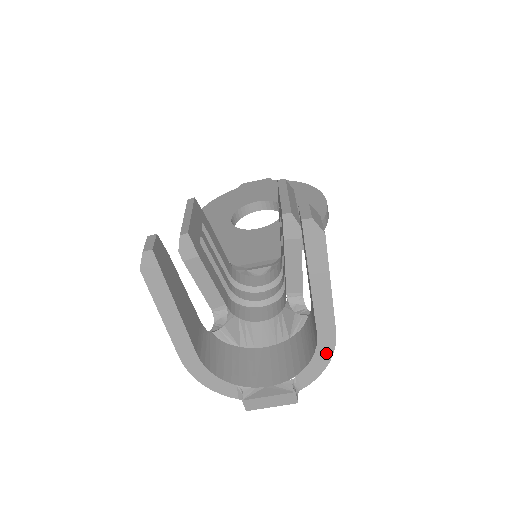
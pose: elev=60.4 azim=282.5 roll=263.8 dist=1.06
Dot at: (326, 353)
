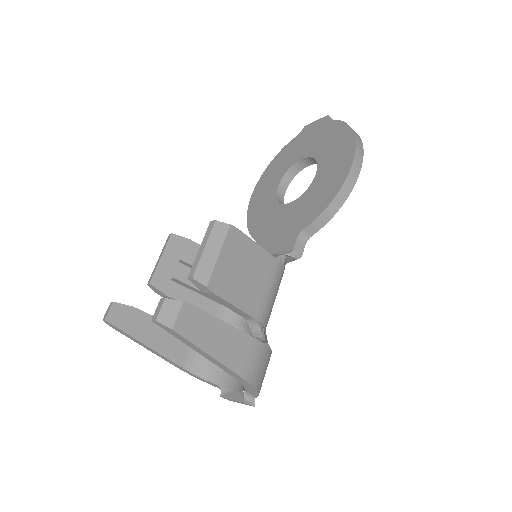
Dot at: (249, 386)
